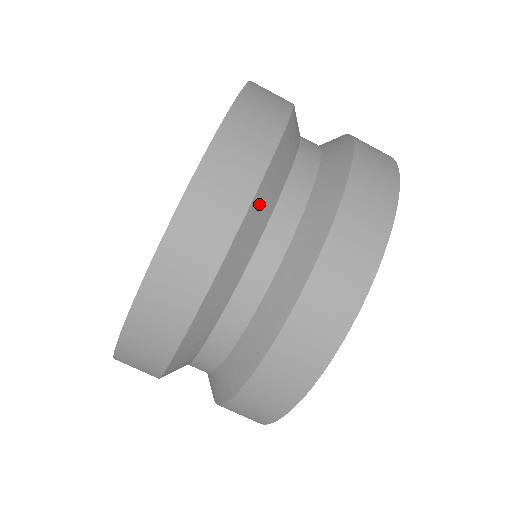
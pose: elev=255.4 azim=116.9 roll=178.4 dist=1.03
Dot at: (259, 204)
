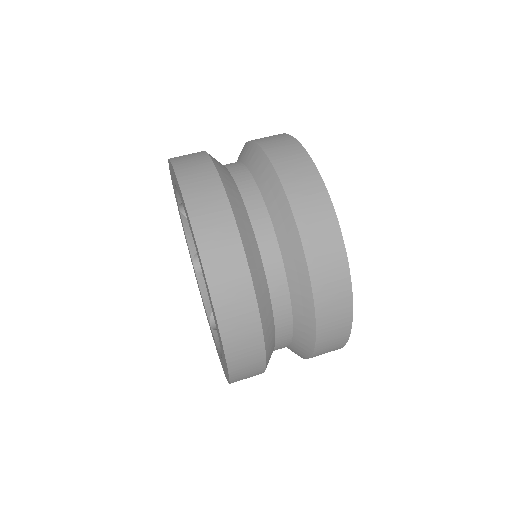
Dot at: occluded
